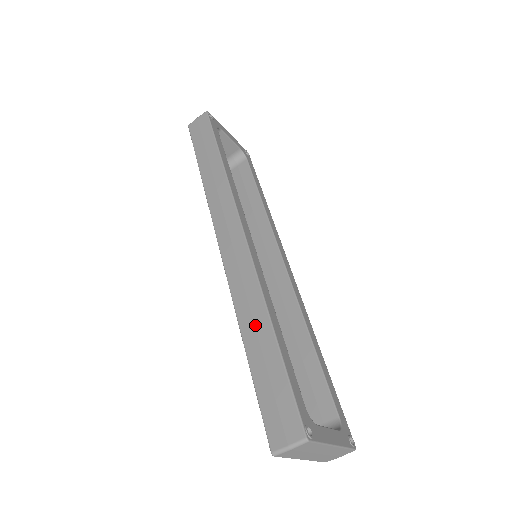
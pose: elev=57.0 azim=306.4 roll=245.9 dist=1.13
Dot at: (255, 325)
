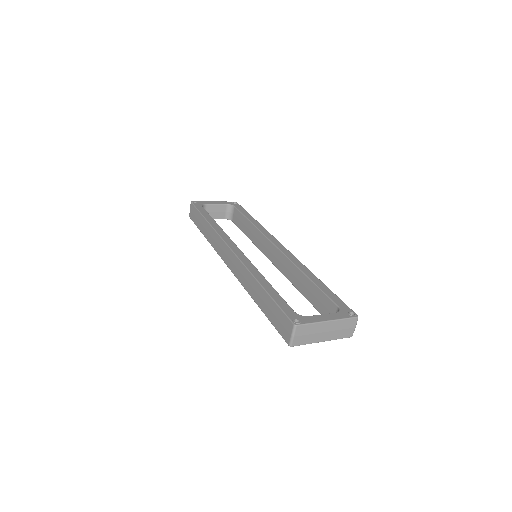
Dot at: (255, 291)
